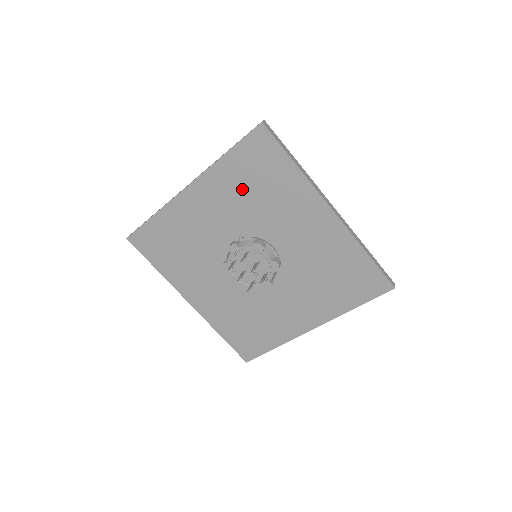
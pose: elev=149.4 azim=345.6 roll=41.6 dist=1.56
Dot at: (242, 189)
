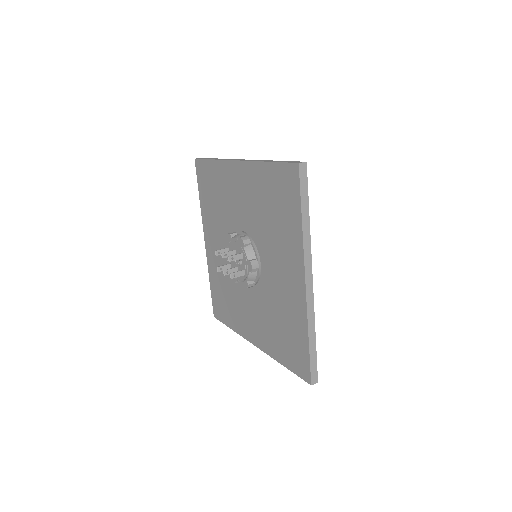
Dot at: (213, 210)
